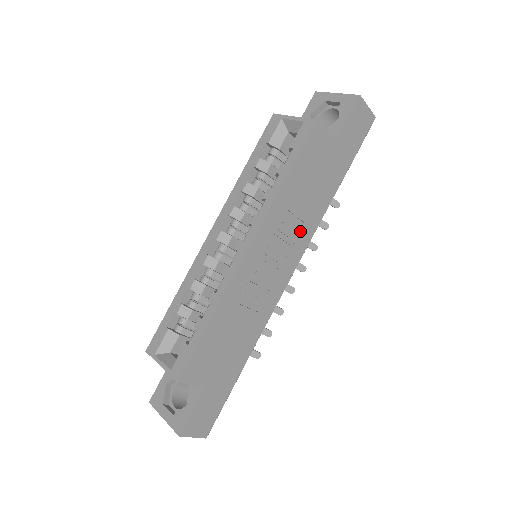
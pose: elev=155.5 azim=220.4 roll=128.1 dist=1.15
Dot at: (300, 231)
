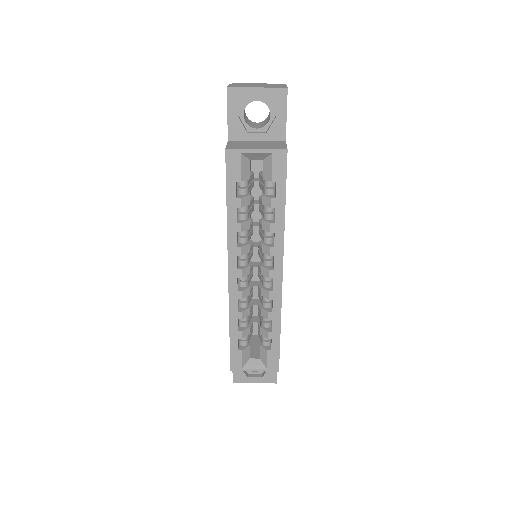
Dot at: occluded
